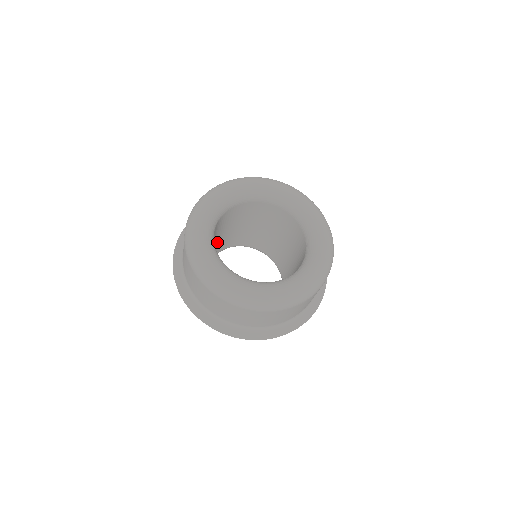
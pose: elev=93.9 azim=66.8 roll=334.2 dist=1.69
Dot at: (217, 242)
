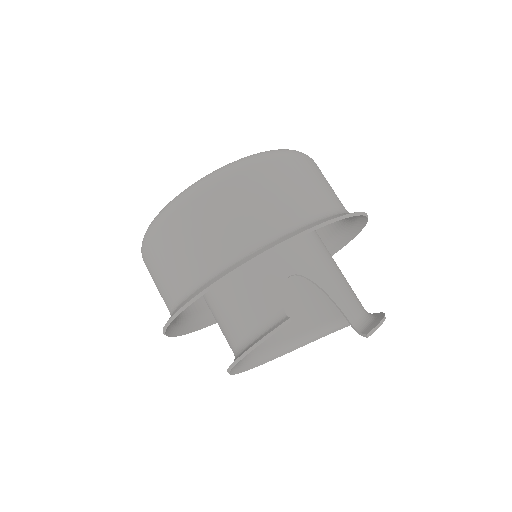
Dot at: occluded
